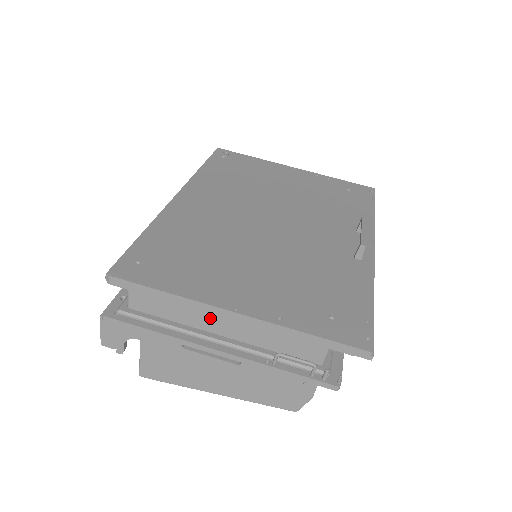
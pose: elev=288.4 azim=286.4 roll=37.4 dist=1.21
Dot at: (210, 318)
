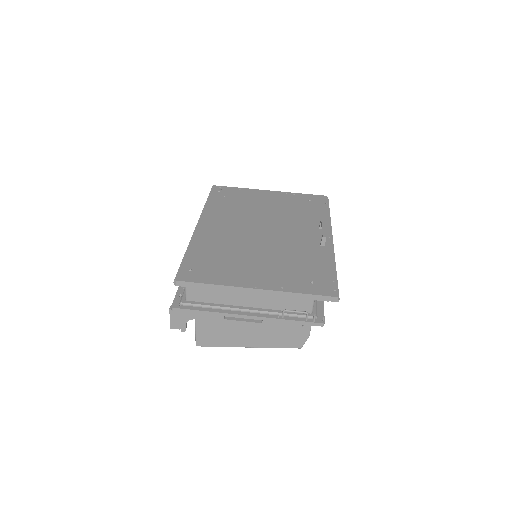
Dot at: (239, 297)
